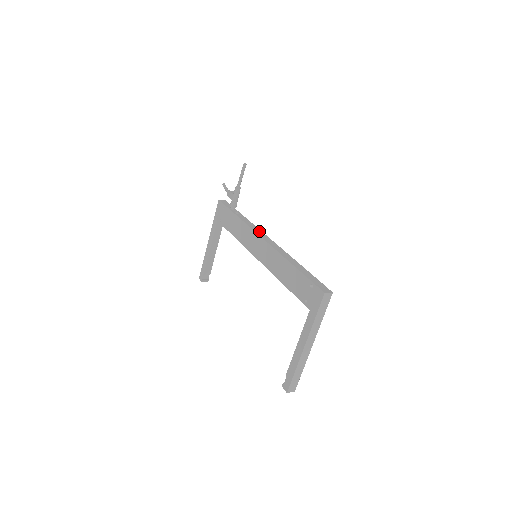
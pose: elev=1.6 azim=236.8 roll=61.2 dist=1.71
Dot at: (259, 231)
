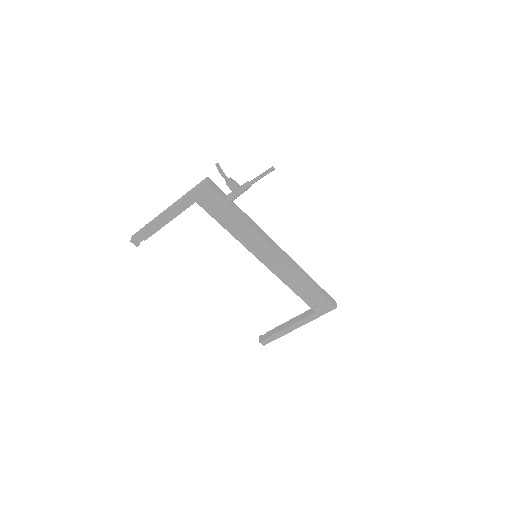
Dot at: (269, 238)
